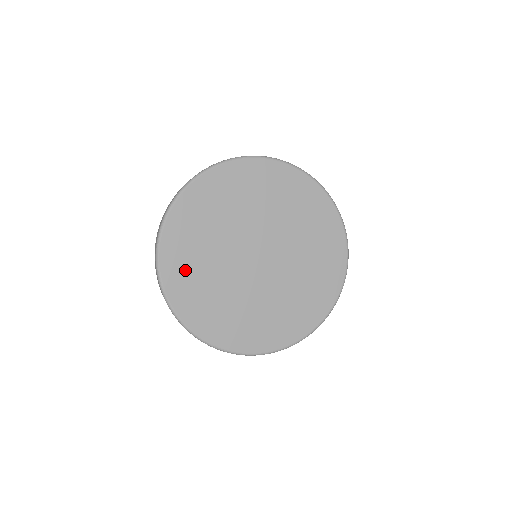
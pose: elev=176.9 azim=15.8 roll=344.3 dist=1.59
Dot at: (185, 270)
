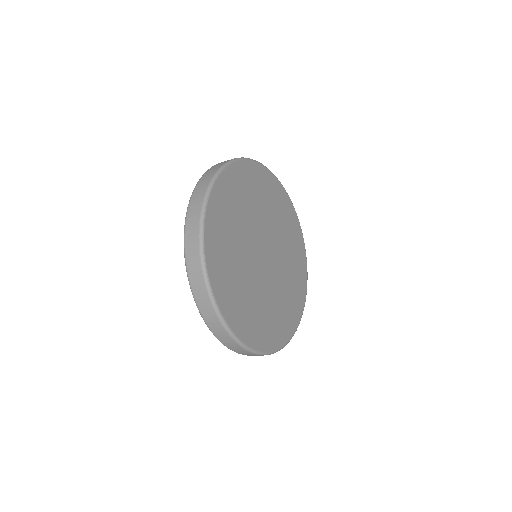
Dot at: (227, 203)
